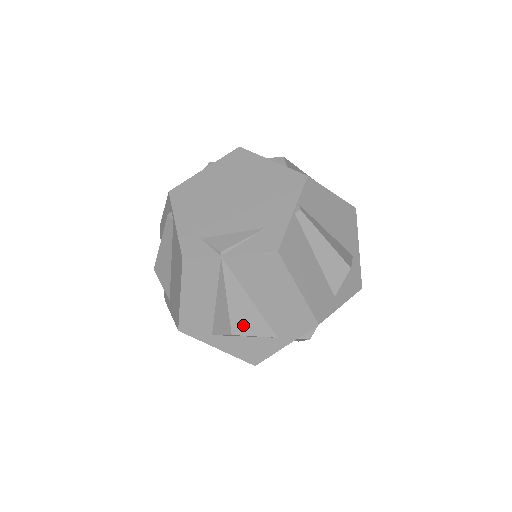
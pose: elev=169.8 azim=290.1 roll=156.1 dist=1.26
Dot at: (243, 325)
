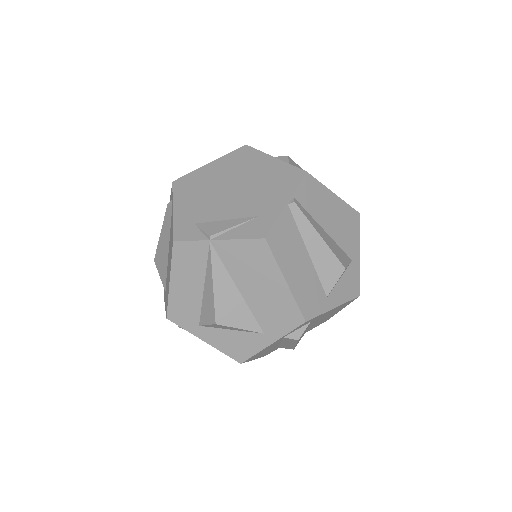
Dot at: (228, 315)
